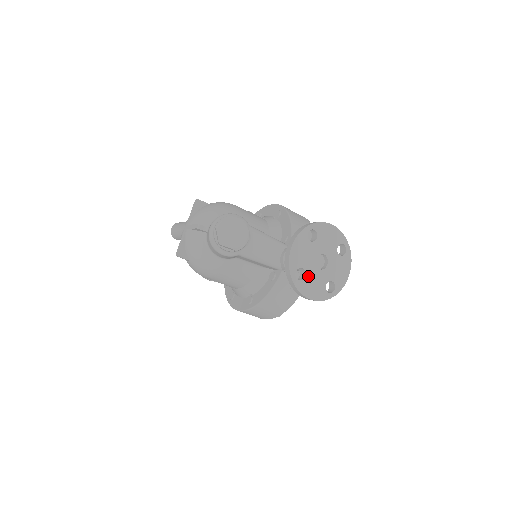
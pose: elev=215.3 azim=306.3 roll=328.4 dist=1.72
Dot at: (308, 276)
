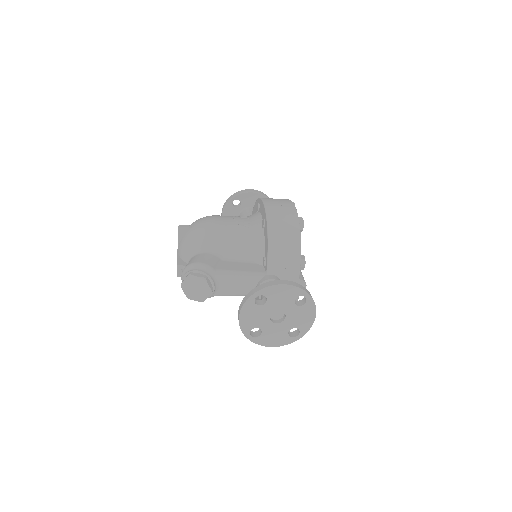
Dot at: (265, 331)
